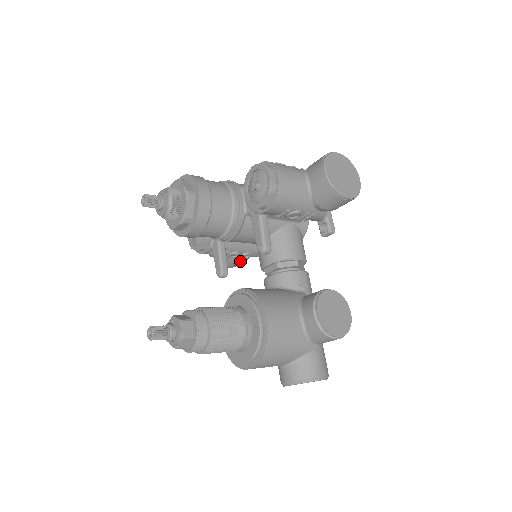
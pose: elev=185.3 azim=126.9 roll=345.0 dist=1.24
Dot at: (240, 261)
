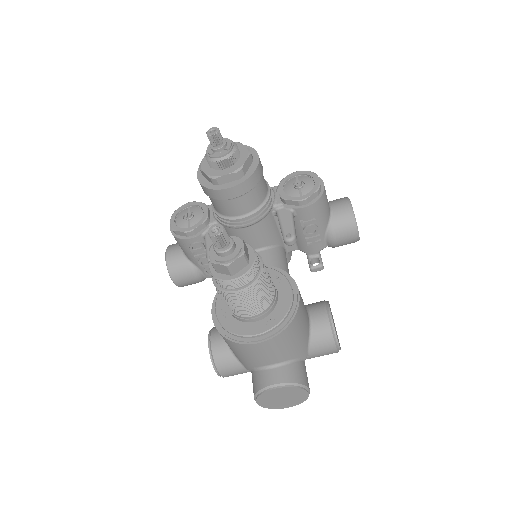
Dot at: (196, 277)
